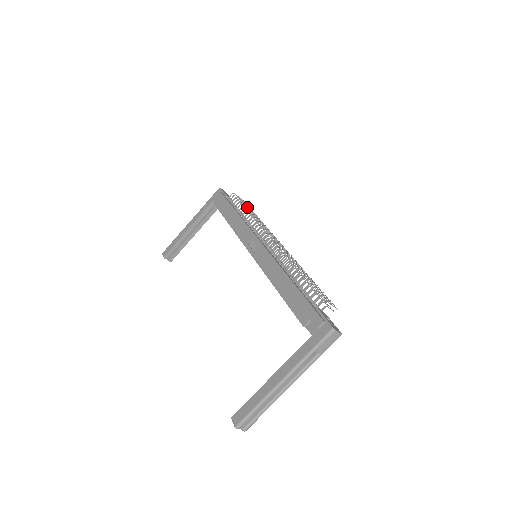
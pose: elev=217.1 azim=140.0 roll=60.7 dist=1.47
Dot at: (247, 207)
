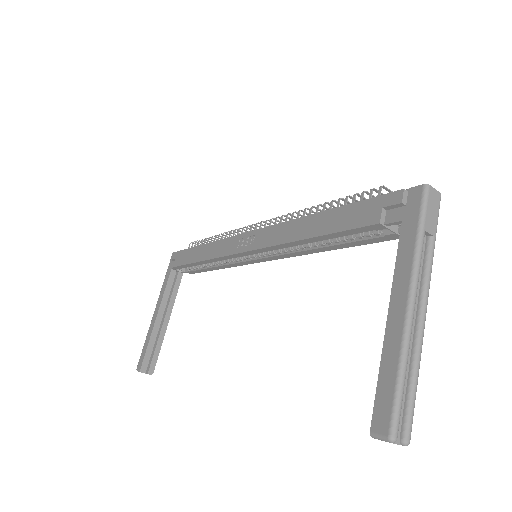
Dot at: occluded
